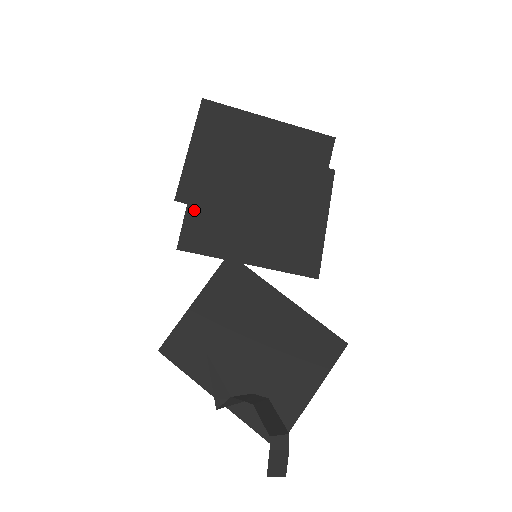
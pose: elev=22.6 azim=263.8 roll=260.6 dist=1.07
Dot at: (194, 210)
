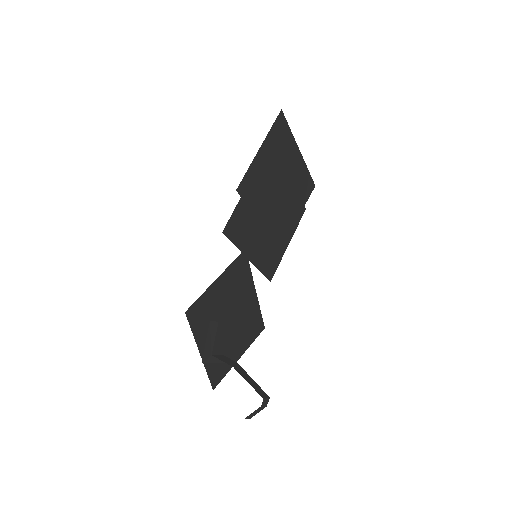
Dot at: (242, 204)
